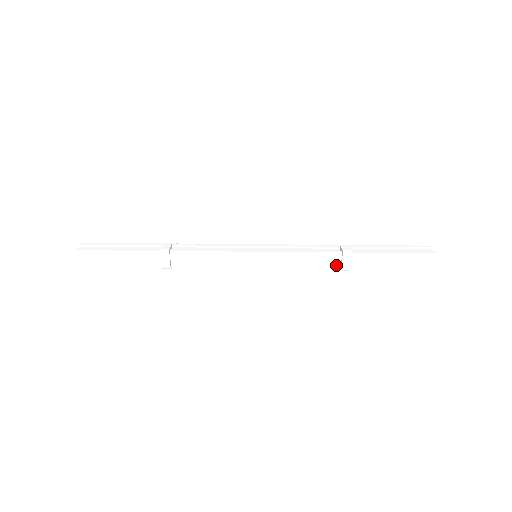
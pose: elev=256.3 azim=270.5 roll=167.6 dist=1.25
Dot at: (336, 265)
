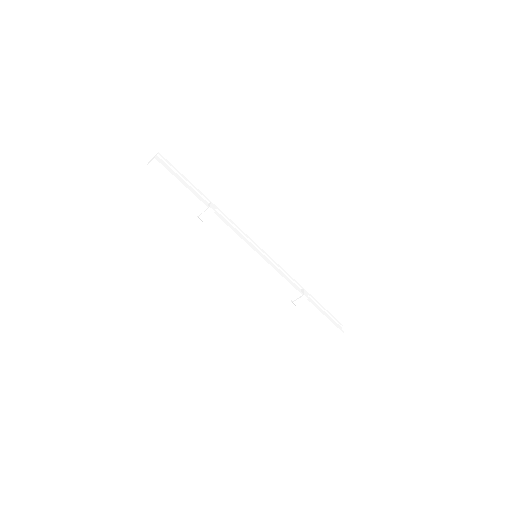
Dot at: (292, 298)
